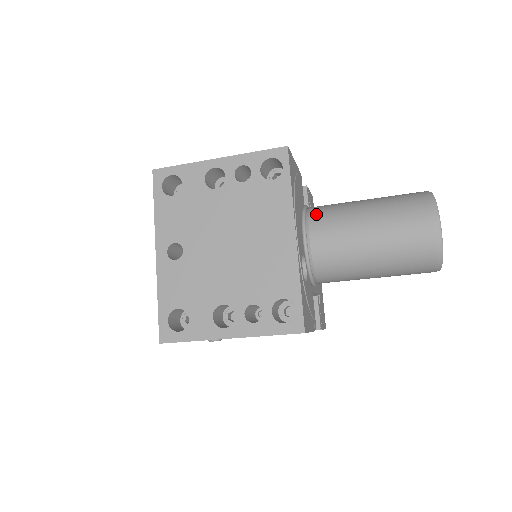
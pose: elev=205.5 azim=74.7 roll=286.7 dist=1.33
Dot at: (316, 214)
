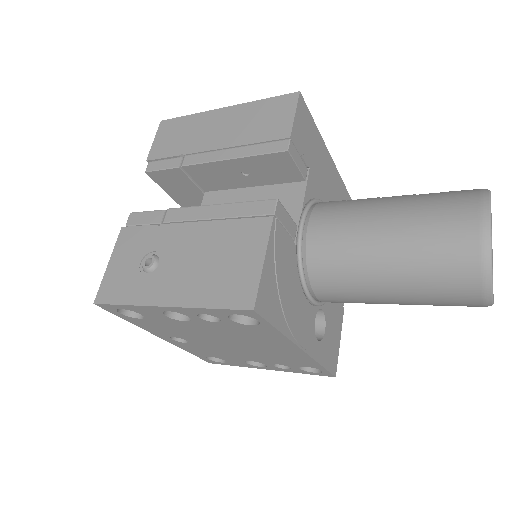
Dot at: (318, 274)
